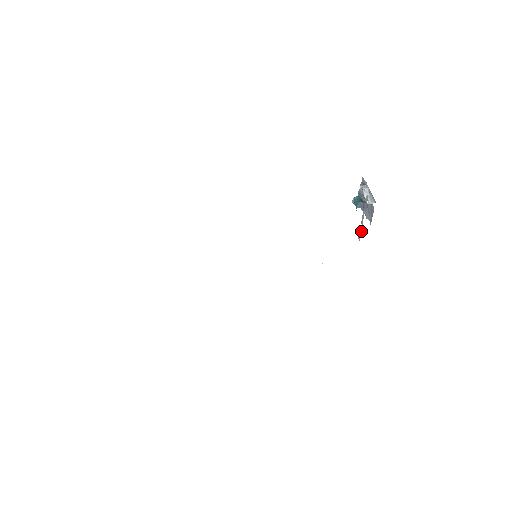
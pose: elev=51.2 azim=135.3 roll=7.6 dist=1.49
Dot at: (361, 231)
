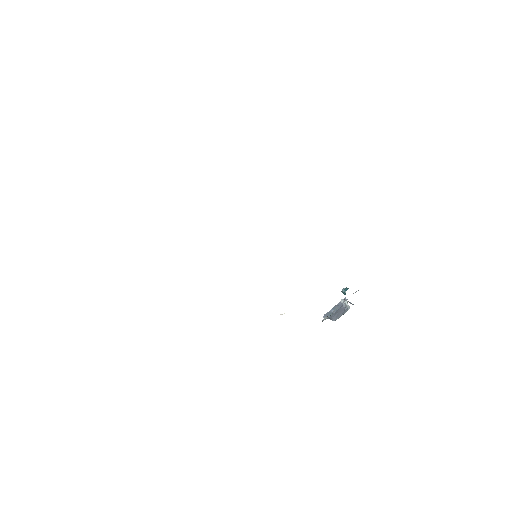
Dot at: (330, 315)
